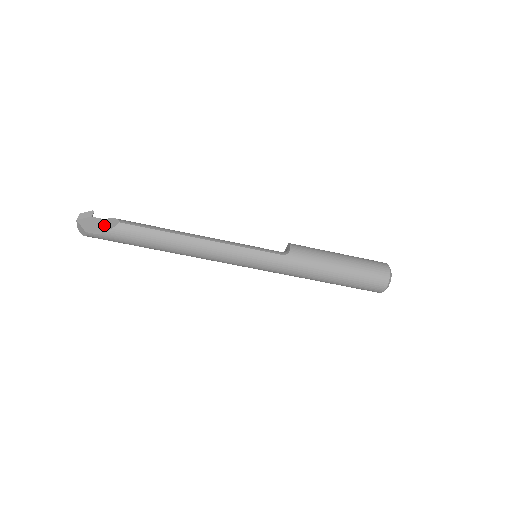
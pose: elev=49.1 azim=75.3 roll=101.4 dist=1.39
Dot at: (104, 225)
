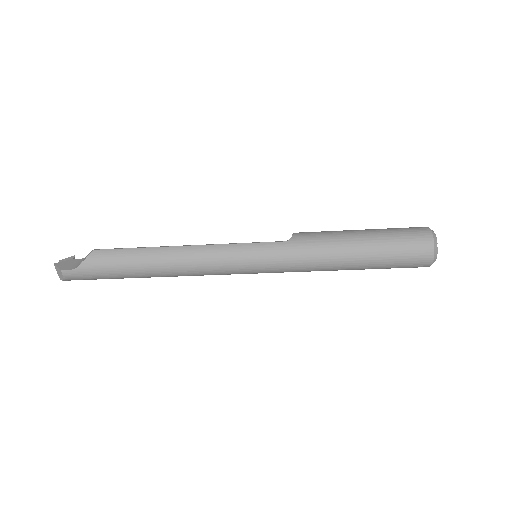
Dot at: (81, 261)
